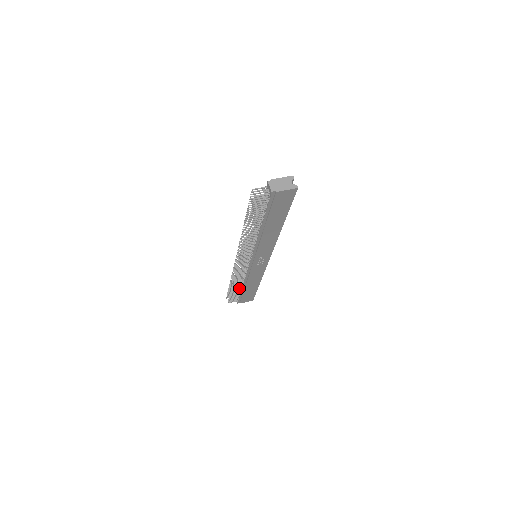
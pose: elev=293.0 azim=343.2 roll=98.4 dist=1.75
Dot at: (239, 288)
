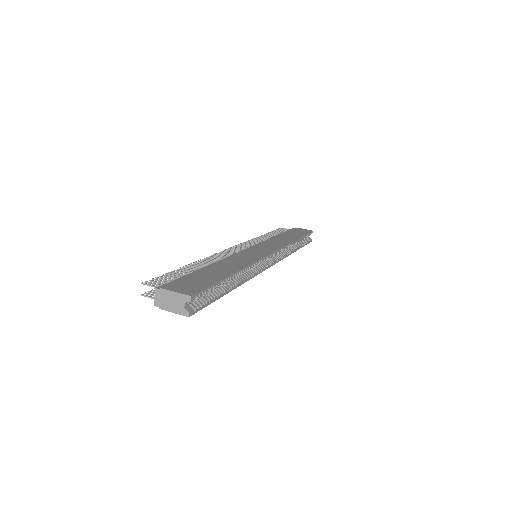
Dot at: occluded
